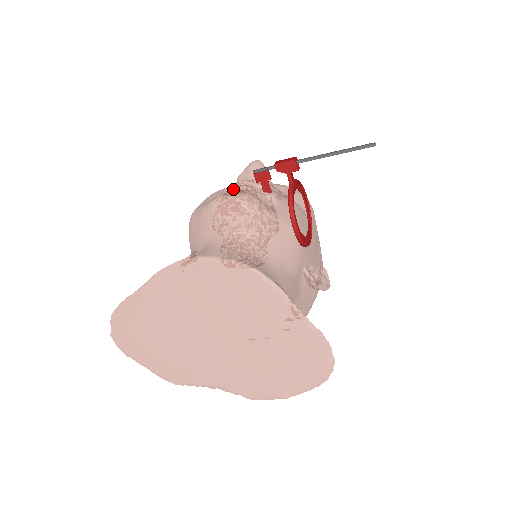
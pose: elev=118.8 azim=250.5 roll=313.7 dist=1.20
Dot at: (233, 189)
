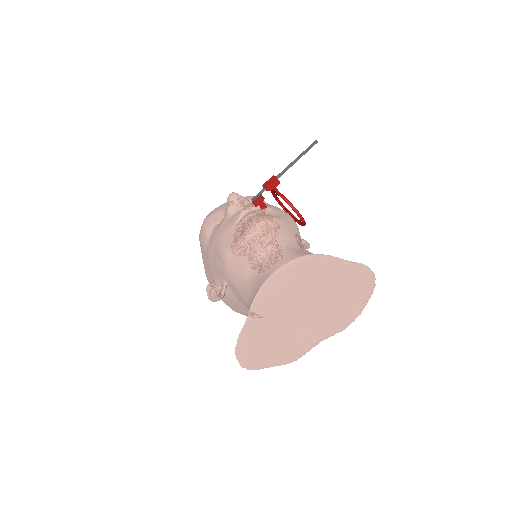
Dot at: (245, 220)
